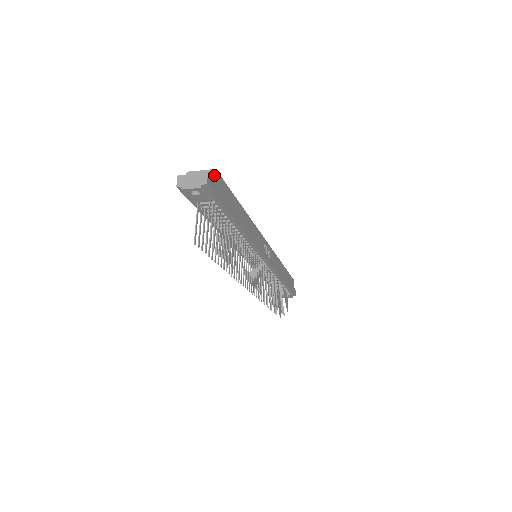
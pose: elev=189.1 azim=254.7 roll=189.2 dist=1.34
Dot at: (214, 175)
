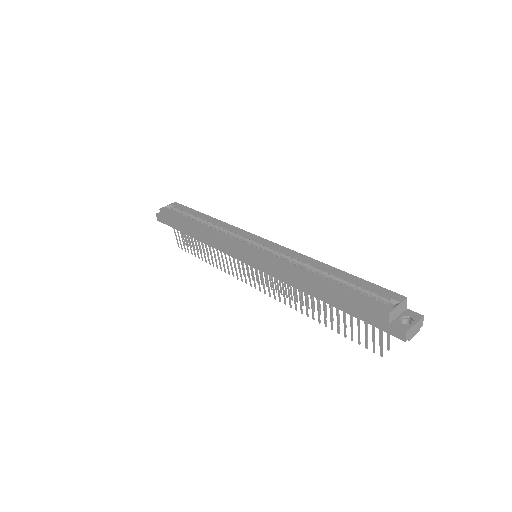
Dot at: occluded
